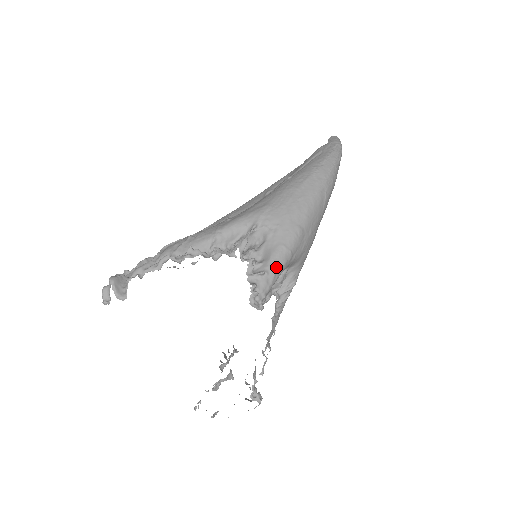
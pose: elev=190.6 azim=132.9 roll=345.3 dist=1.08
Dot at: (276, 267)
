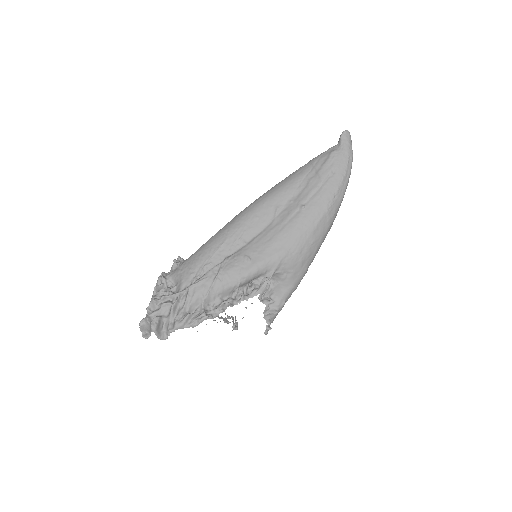
Dot at: occluded
